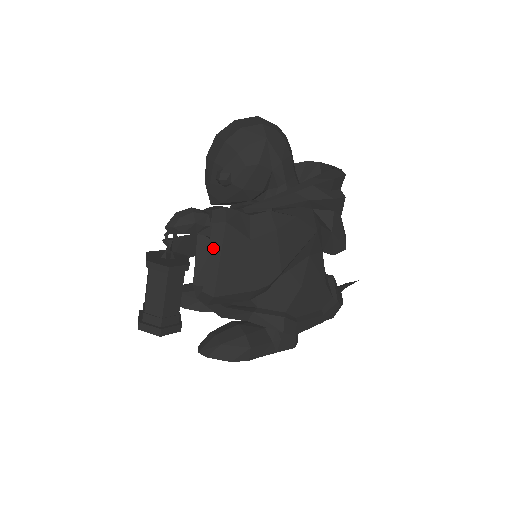
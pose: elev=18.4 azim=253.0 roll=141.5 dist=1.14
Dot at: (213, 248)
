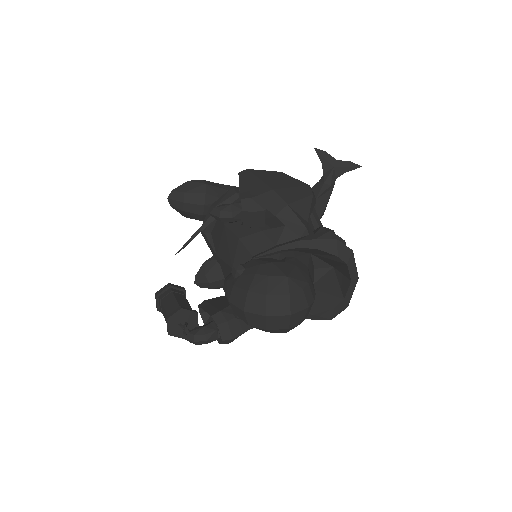
Dot at: occluded
